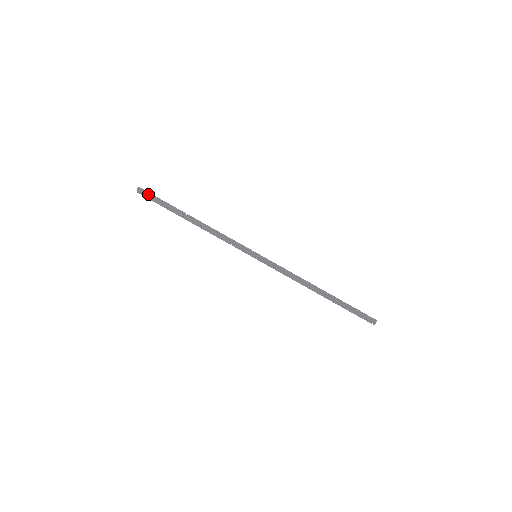
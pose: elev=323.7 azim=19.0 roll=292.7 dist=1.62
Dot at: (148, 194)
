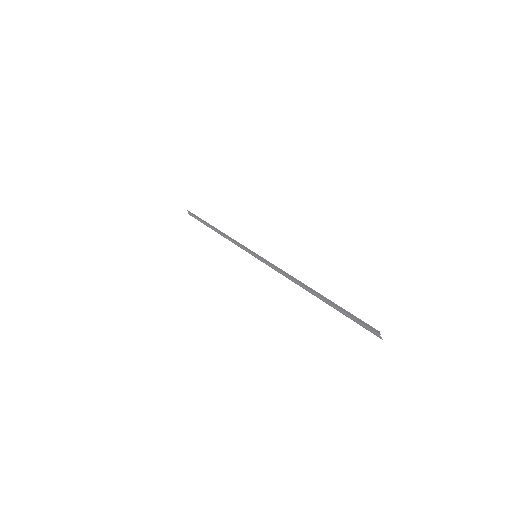
Dot at: (192, 214)
